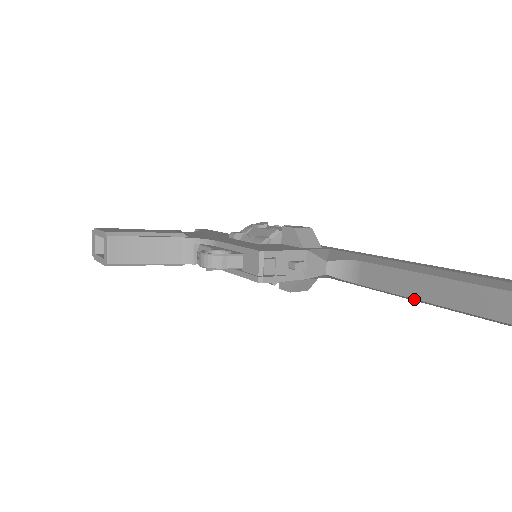
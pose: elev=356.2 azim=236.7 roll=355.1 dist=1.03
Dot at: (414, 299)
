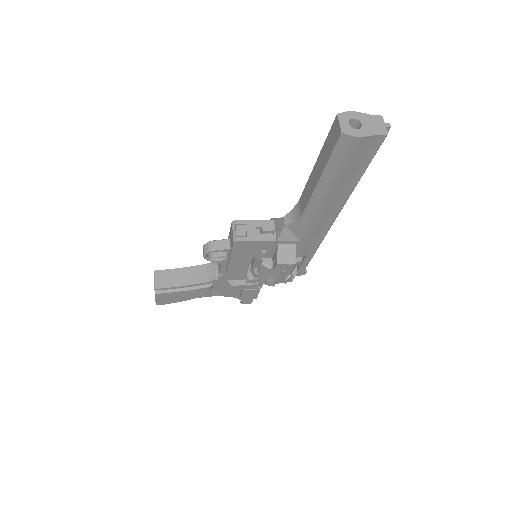
Dot at: (318, 185)
